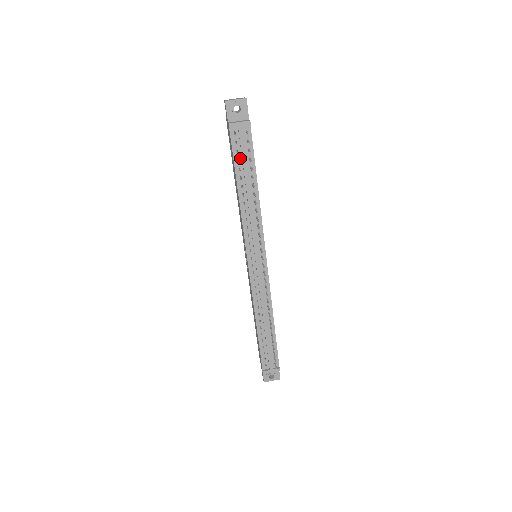
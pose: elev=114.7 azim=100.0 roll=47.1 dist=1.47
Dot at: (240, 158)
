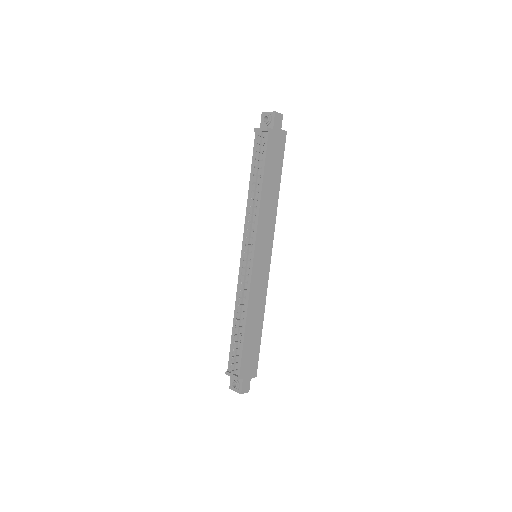
Dot at: occluded
